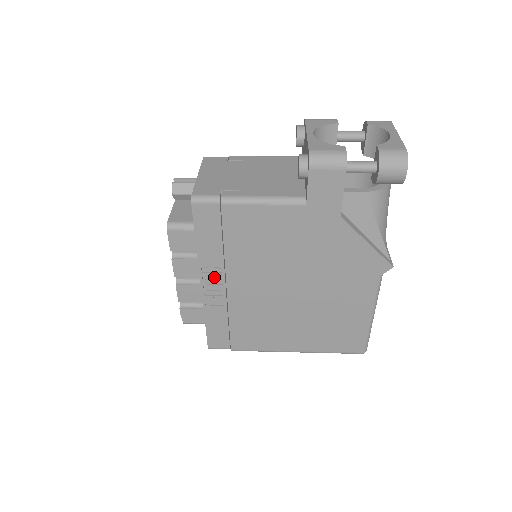
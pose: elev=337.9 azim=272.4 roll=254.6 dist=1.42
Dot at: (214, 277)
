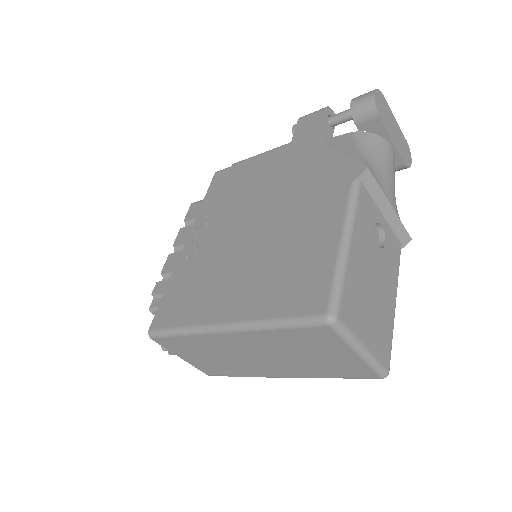
Dot at: (200, 233)
